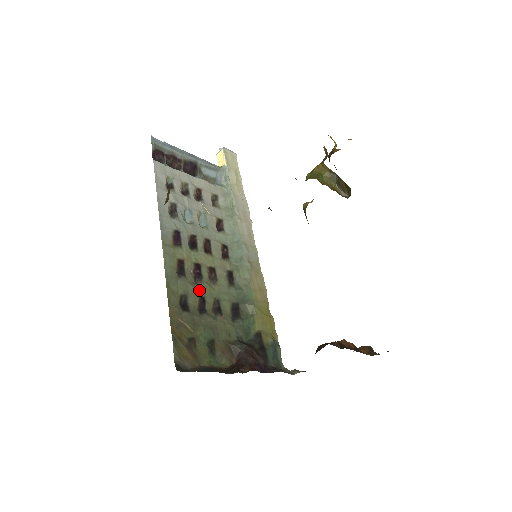
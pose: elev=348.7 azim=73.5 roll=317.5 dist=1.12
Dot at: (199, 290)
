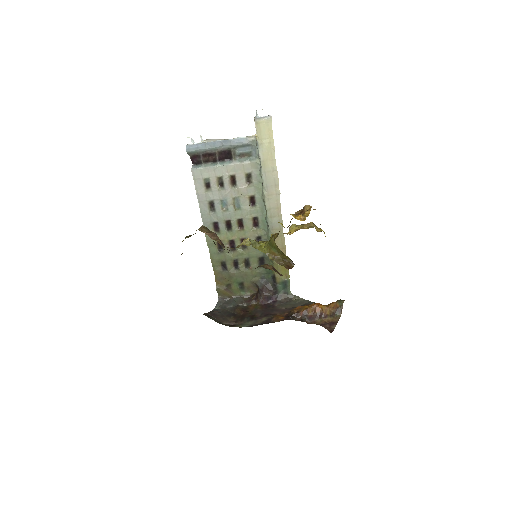
Dot at: (233, 256)
